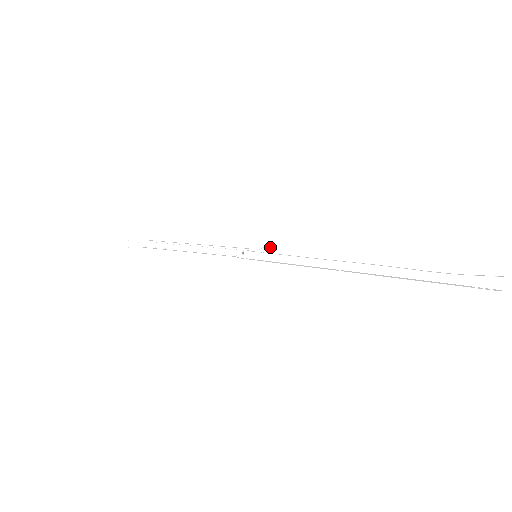
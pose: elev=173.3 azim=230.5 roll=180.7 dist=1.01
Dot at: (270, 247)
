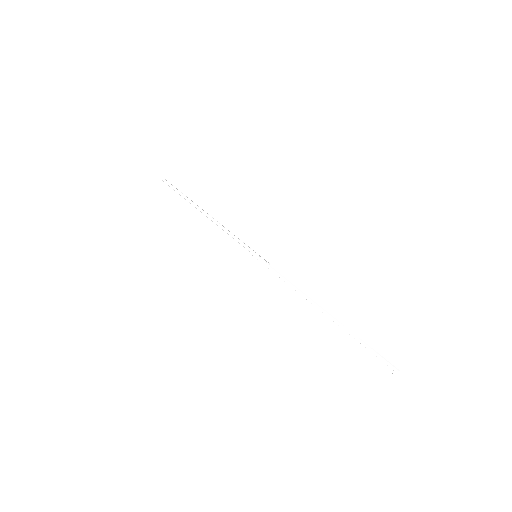
Dot at: (262, 259)
